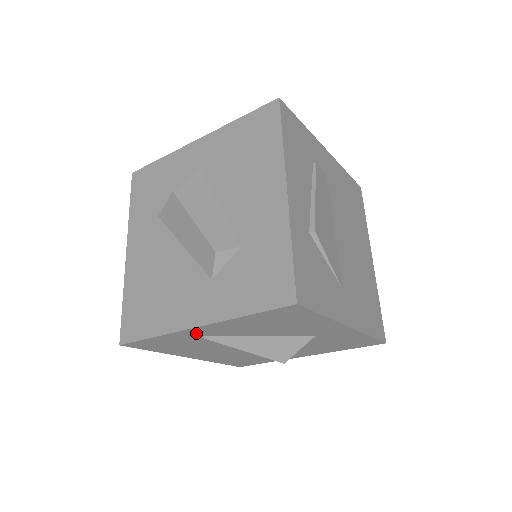
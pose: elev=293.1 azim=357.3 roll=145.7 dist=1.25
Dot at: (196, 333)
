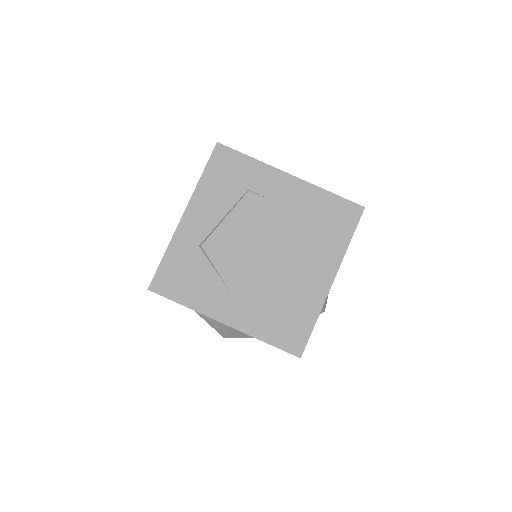
Dot at: occluded
